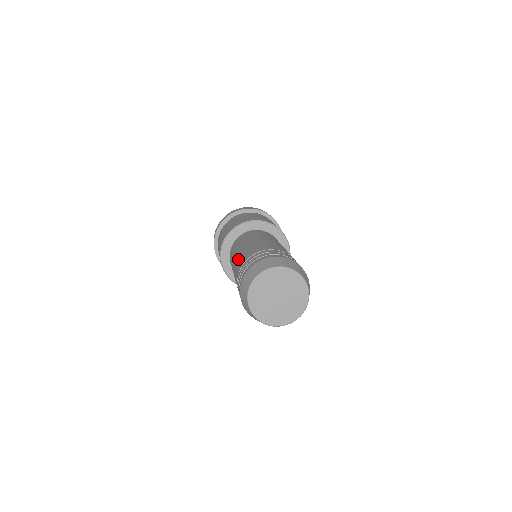
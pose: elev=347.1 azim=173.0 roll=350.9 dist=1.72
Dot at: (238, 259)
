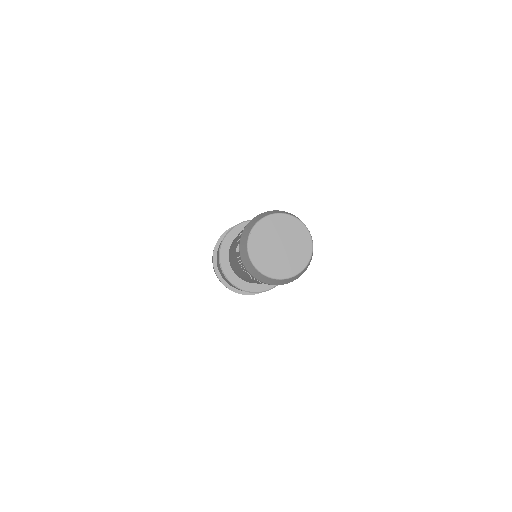
Dot at: (233, 251)
